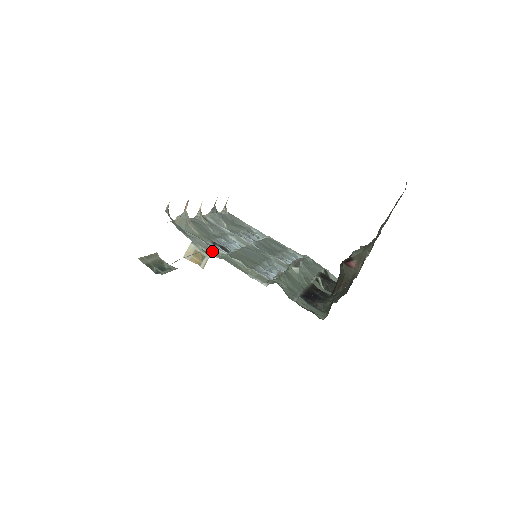
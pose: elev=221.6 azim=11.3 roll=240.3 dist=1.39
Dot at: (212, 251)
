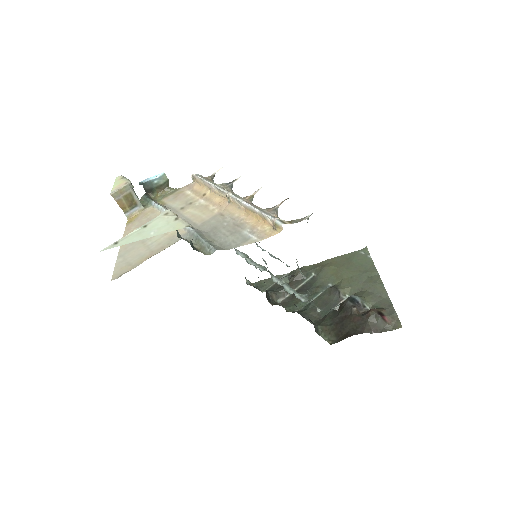
Dot at: occluded
